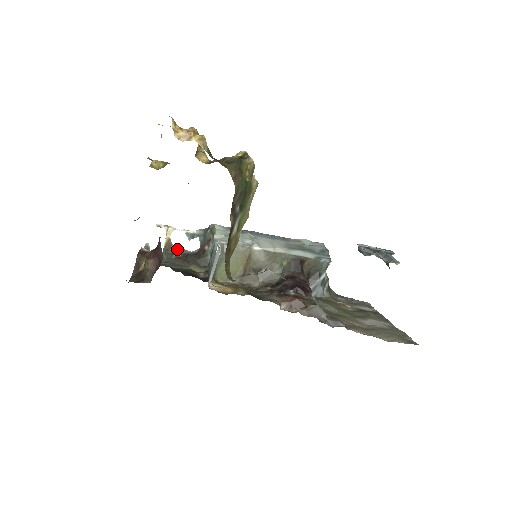
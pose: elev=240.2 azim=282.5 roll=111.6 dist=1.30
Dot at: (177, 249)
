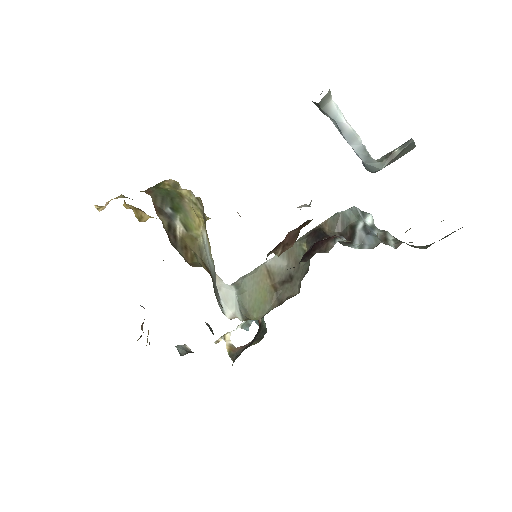
Dot at: (242, 348)
